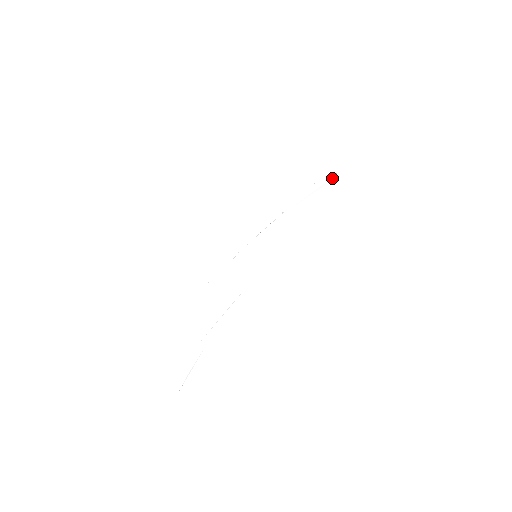
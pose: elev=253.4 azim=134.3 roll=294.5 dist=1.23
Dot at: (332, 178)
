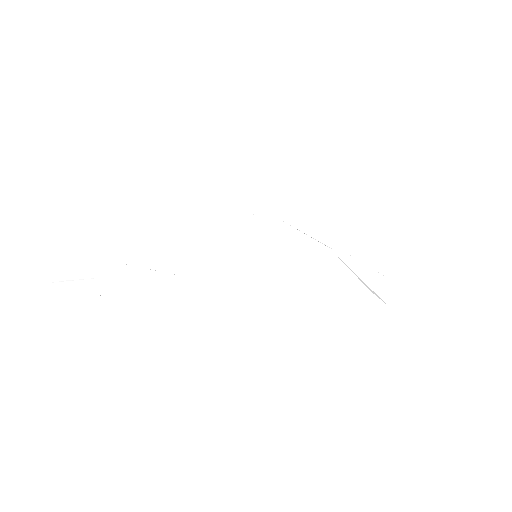
Dot at: (377, 295)
